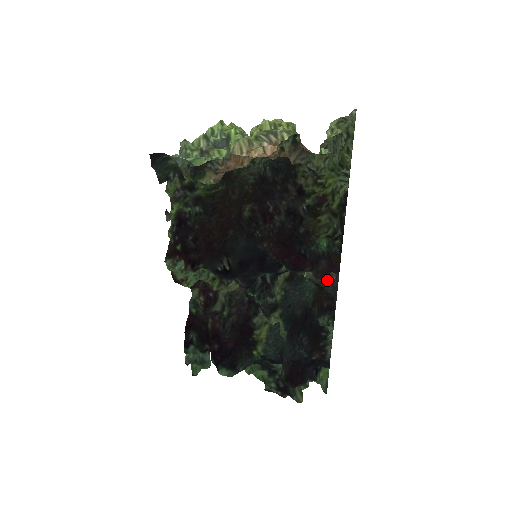
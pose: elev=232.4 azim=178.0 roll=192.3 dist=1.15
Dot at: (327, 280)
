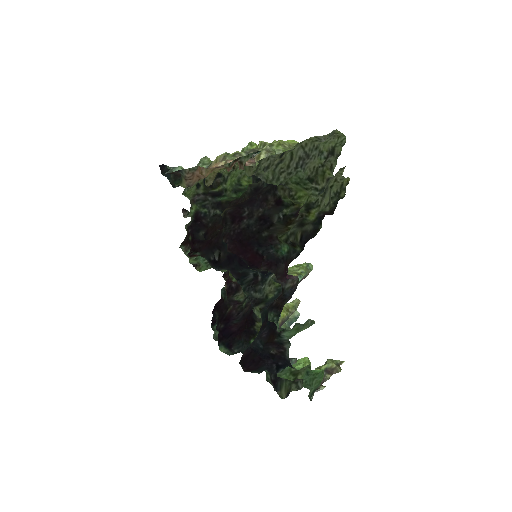
Dot at: (289, 283)
